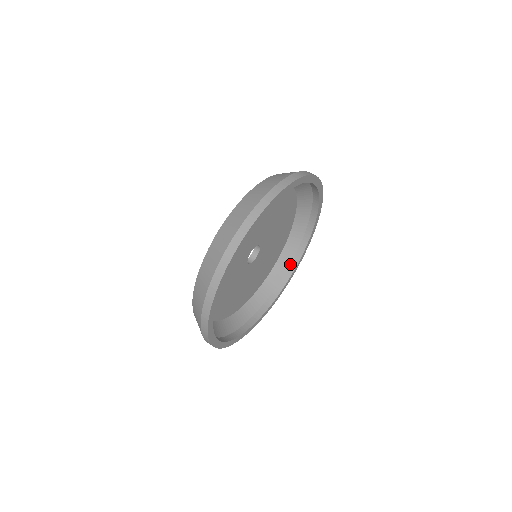
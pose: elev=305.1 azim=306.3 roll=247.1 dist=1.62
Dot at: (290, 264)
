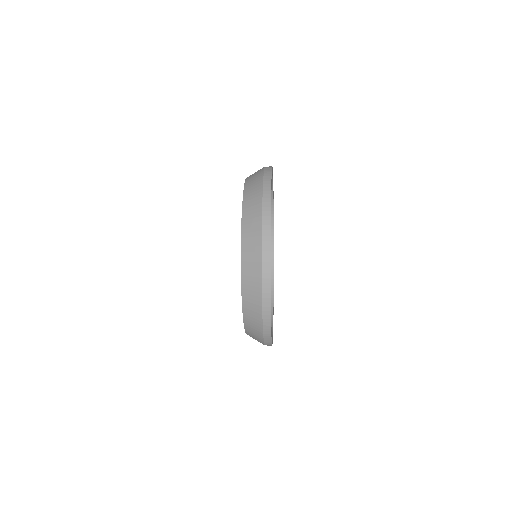
Dot at: occluded
